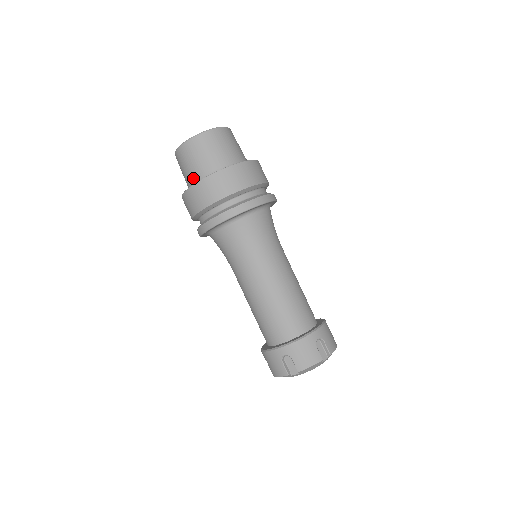
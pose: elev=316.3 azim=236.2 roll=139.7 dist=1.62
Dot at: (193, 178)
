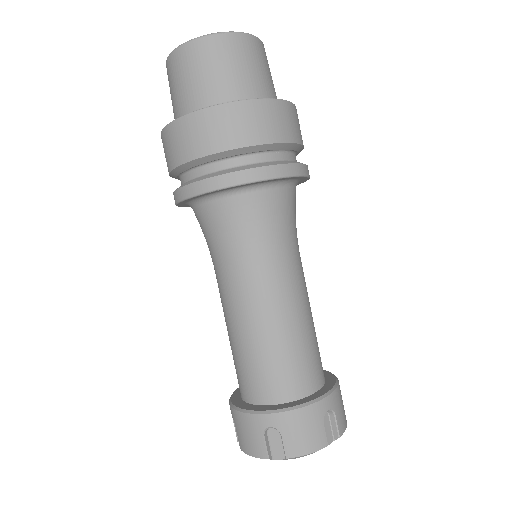
Dot at: (189, 105)
